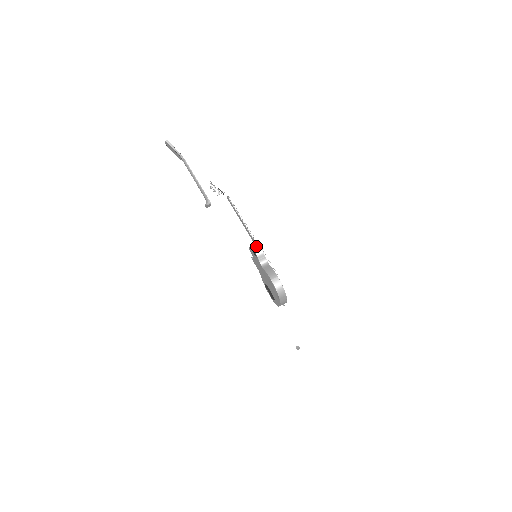
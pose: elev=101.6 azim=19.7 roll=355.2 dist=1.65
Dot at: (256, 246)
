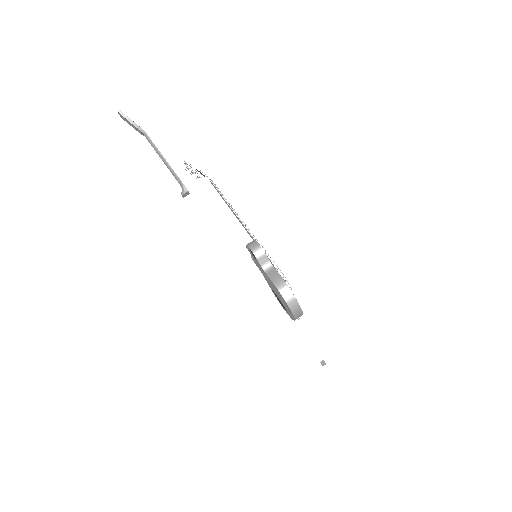
Dot at: (254, 245)
